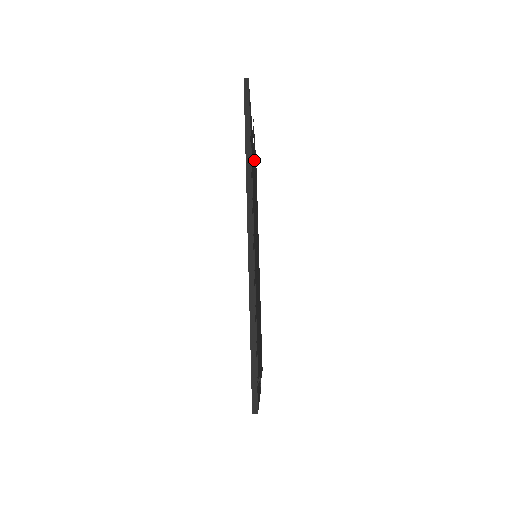
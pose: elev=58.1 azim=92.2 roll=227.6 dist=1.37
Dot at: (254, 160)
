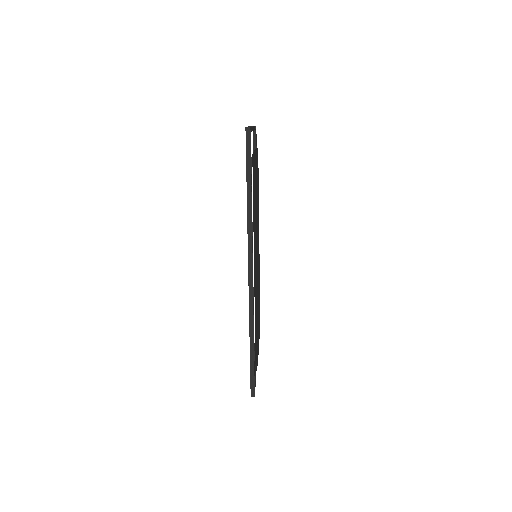
Dot at: occluded
